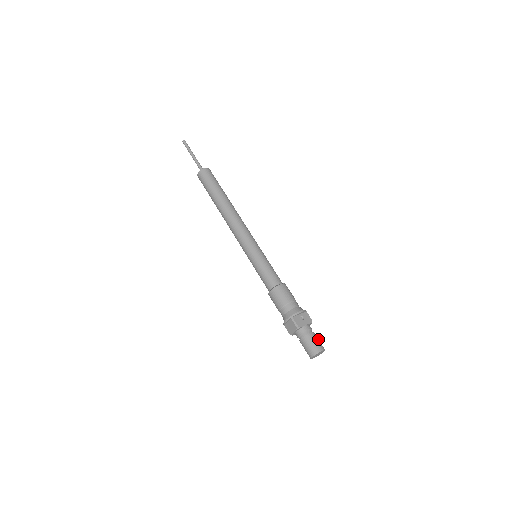
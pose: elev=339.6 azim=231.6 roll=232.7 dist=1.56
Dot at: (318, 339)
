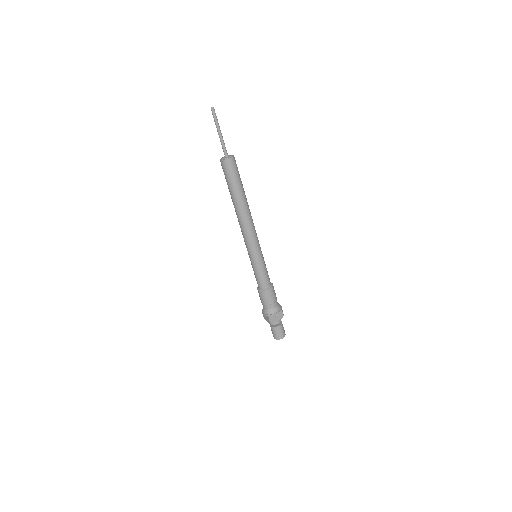
Dot at: (283, 328)
